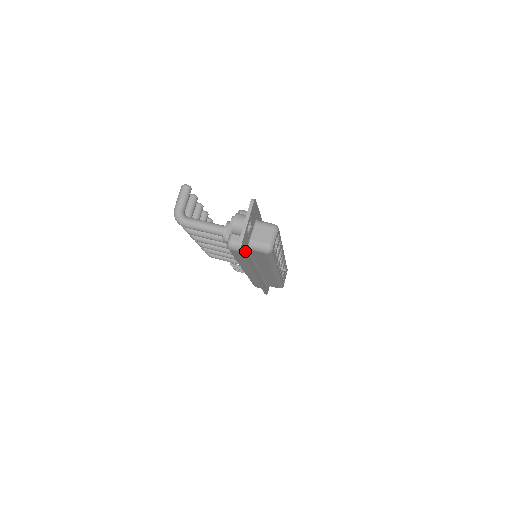
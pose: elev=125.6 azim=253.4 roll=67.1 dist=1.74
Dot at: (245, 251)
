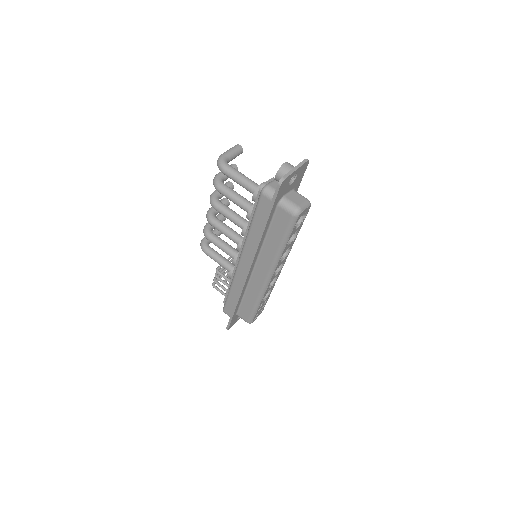
Dot at: (277, 199)
